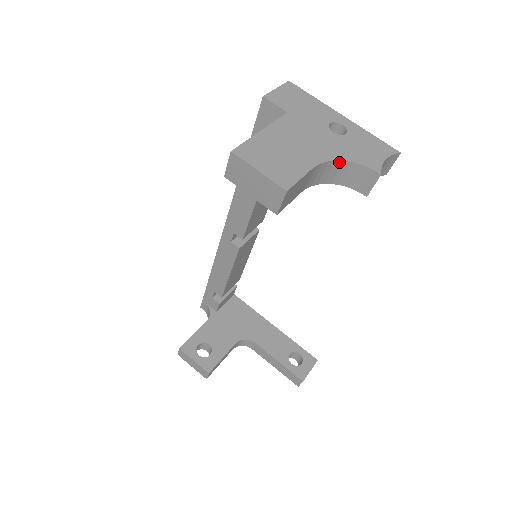
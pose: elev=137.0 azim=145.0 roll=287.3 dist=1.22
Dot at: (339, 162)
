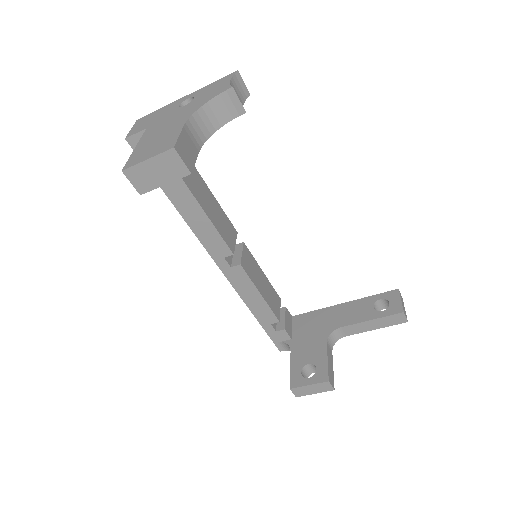
Dot at: (200, 110)
